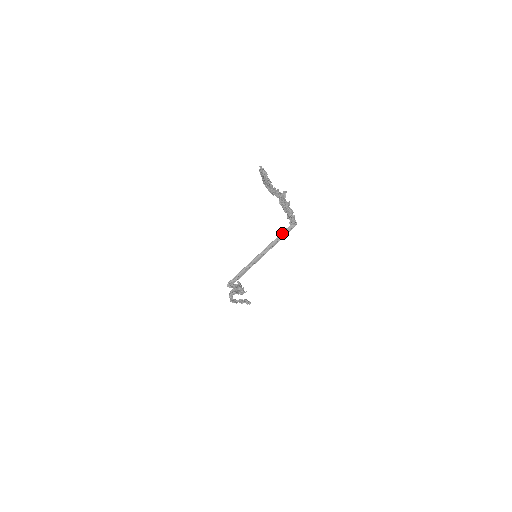
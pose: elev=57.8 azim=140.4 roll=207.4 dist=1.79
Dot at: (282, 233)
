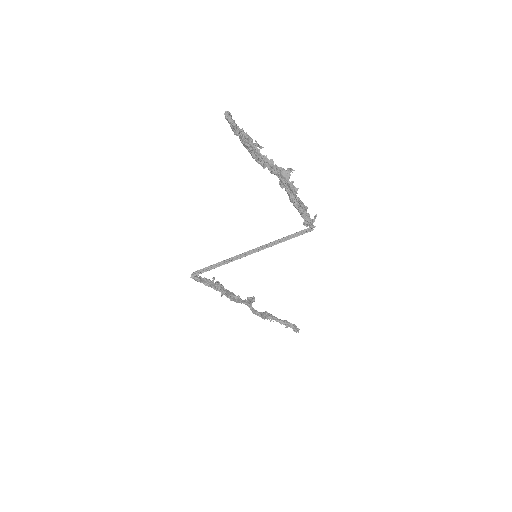
Dot at: (292, 235)
